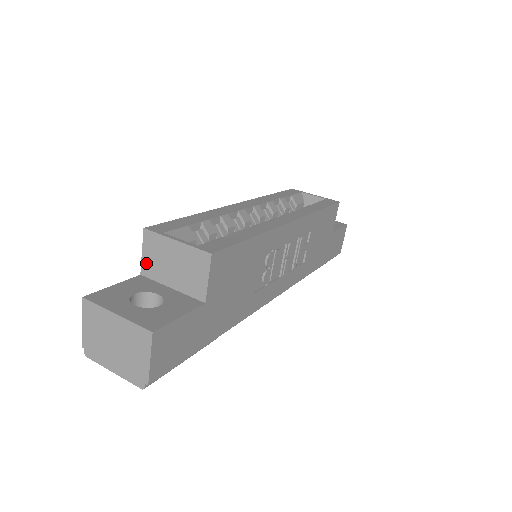
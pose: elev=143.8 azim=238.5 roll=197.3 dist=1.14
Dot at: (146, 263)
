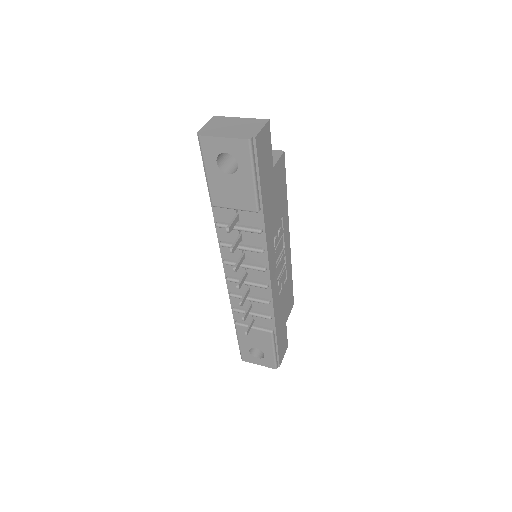
Dot at: occluded
